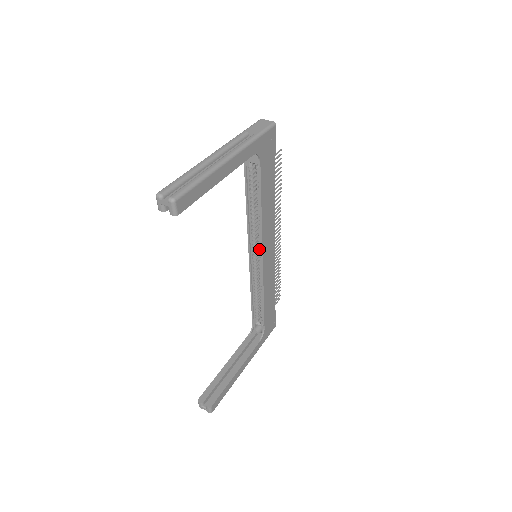
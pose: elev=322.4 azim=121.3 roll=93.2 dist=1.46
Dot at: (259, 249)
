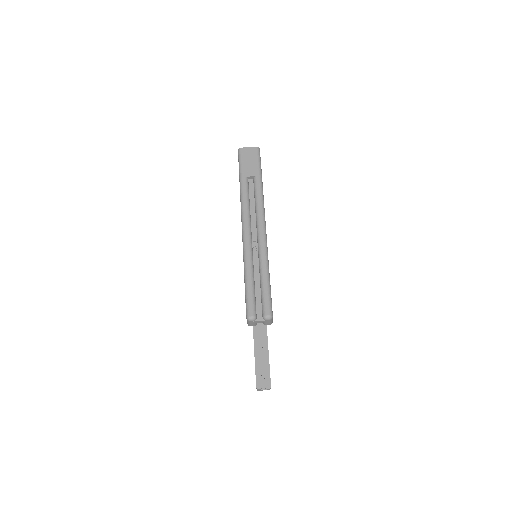
Dot at: occluded
